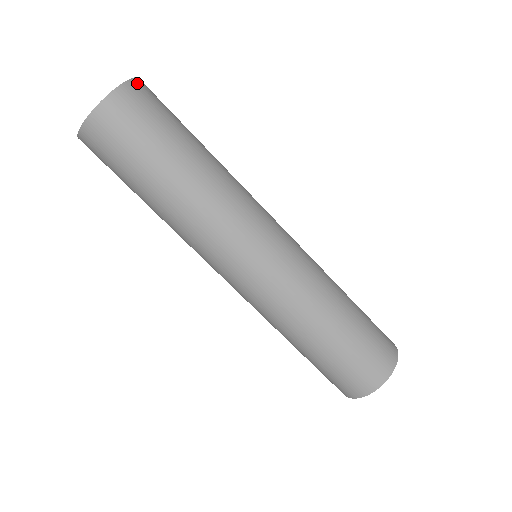
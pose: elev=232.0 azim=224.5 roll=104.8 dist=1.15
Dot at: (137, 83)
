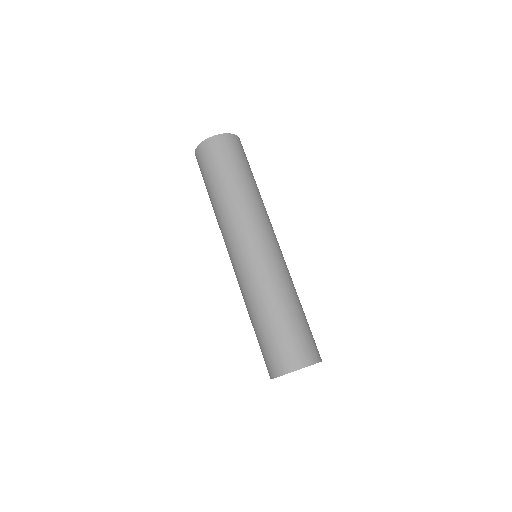
Dot at: occluded
